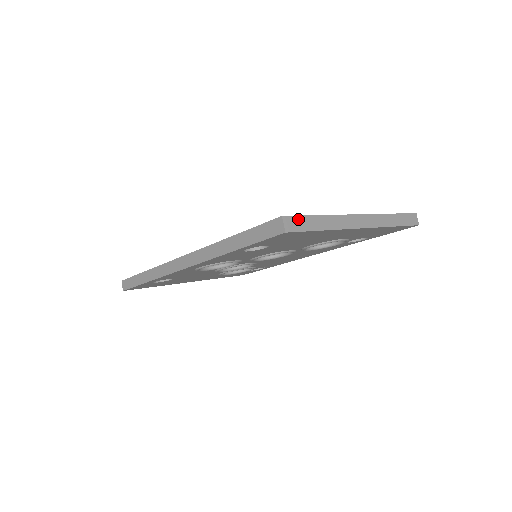
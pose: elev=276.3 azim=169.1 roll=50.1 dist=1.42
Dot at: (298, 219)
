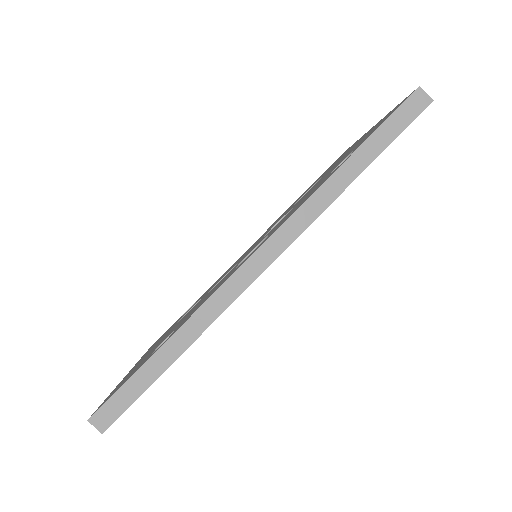
Dot at: occluded
